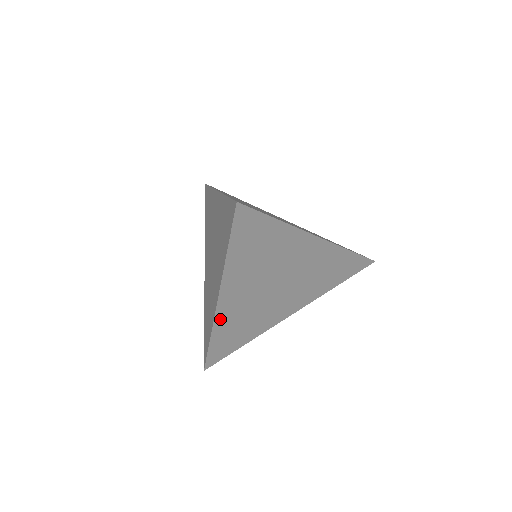
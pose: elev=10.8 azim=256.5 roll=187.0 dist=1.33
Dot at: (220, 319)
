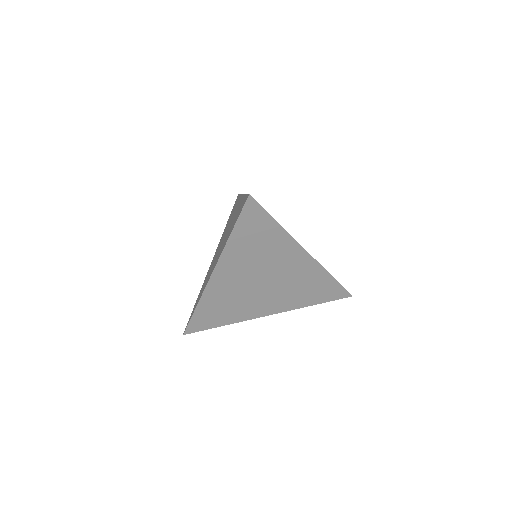
Dot at: (210, 291)
